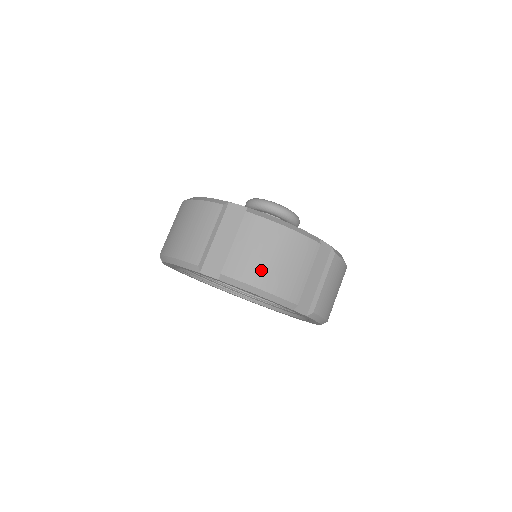
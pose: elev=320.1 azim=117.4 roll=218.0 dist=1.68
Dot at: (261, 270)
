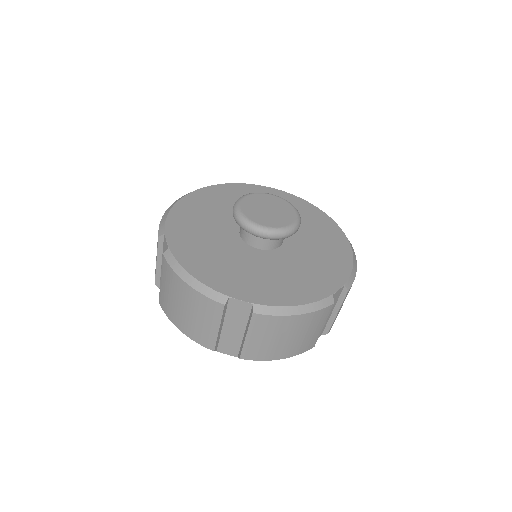
Dot at: (278, 349)
